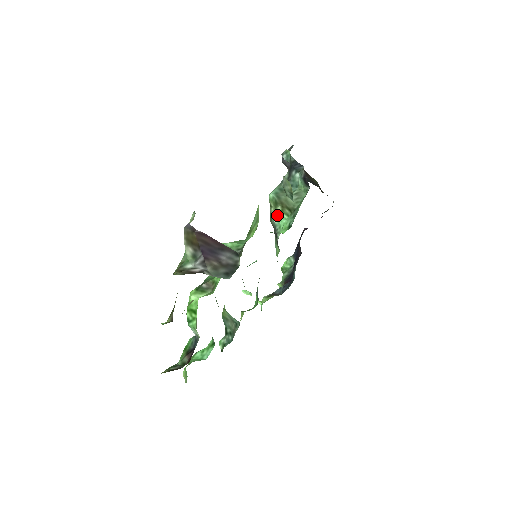
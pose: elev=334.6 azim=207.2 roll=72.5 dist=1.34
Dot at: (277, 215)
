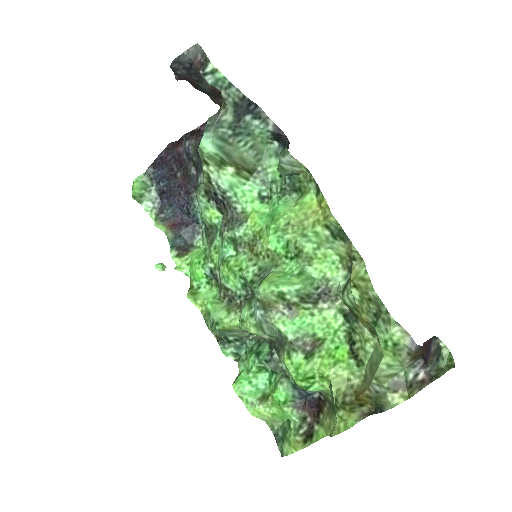
Dot at: (229, 180)
